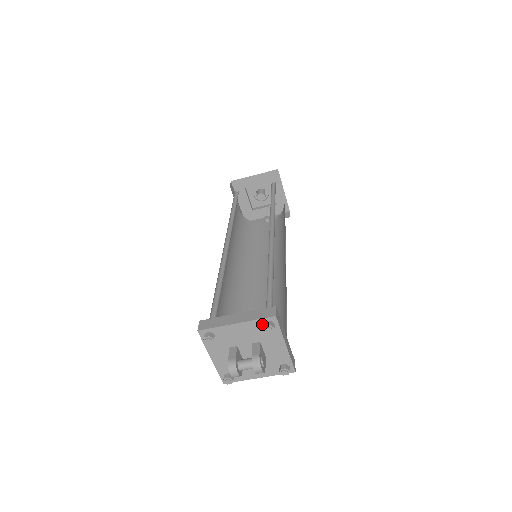
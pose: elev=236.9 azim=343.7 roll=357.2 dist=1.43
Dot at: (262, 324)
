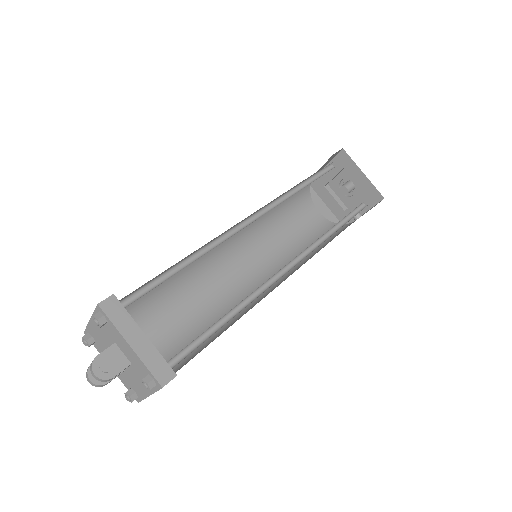
Dot at: occluded
